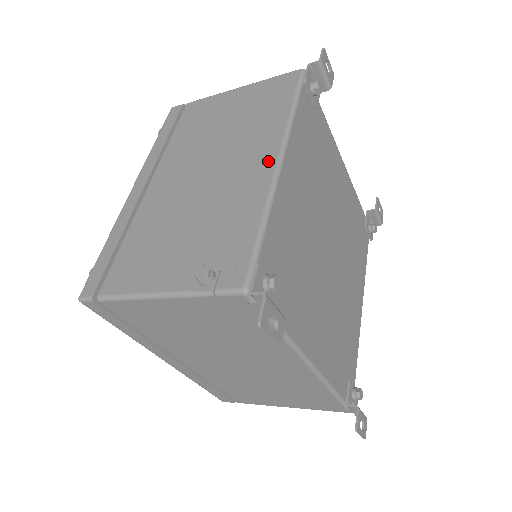
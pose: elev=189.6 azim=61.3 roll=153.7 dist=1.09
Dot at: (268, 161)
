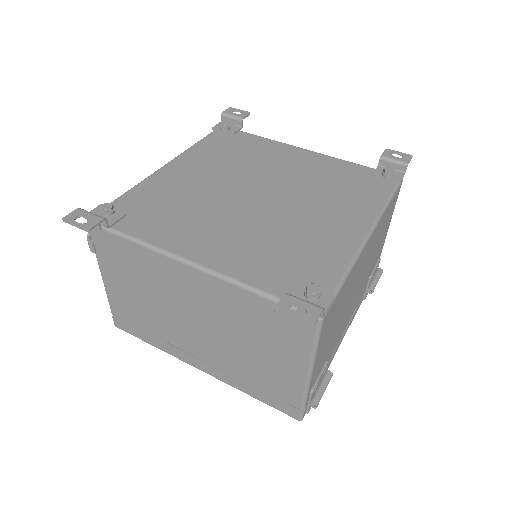
Dot at: occluded
